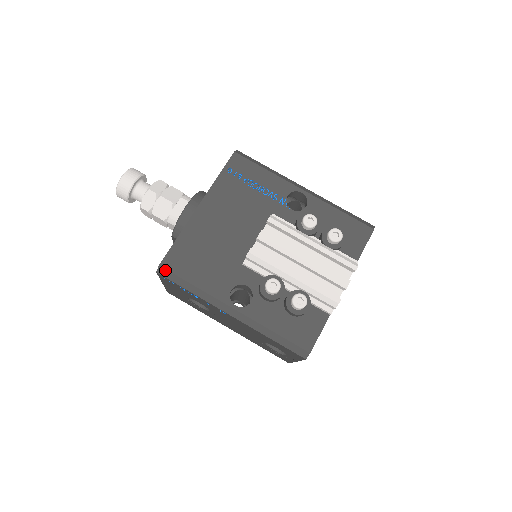
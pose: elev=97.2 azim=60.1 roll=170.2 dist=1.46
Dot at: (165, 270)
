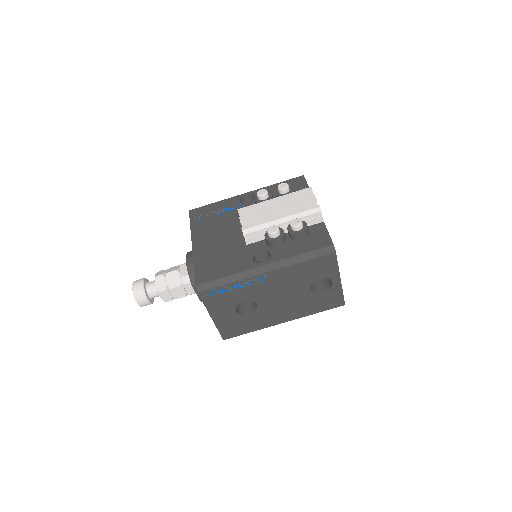
Dot at: (202, 285)
